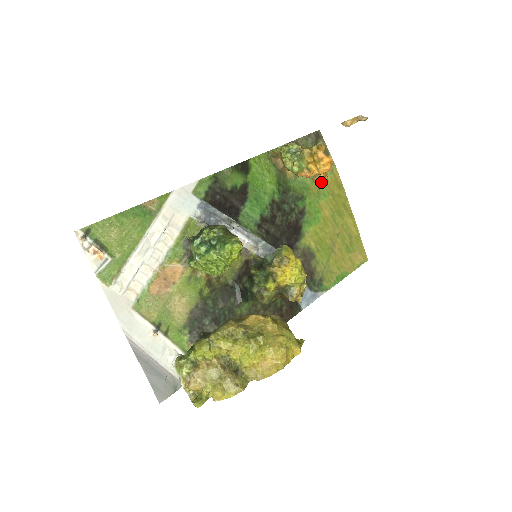
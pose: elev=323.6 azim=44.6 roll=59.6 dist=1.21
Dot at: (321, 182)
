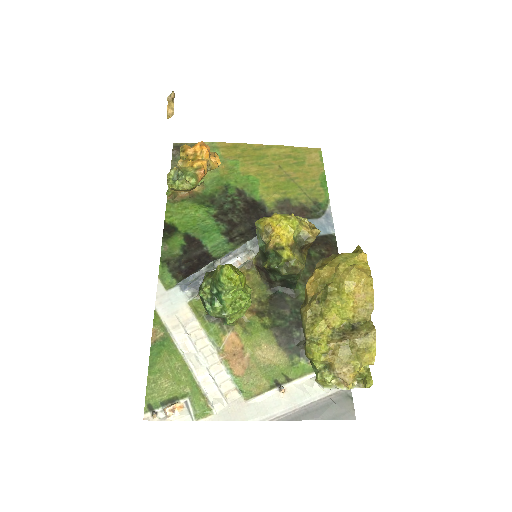
Dot at: (219, 162)
